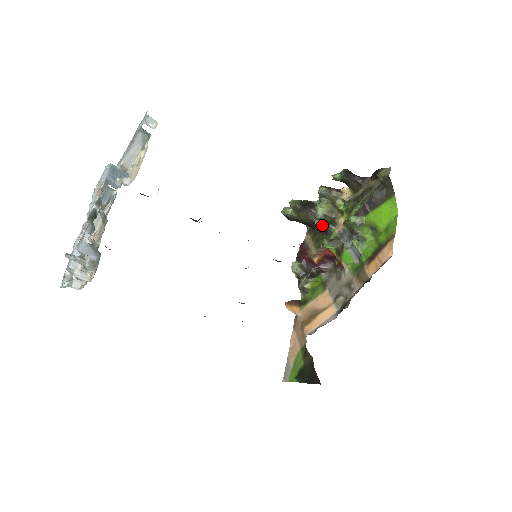
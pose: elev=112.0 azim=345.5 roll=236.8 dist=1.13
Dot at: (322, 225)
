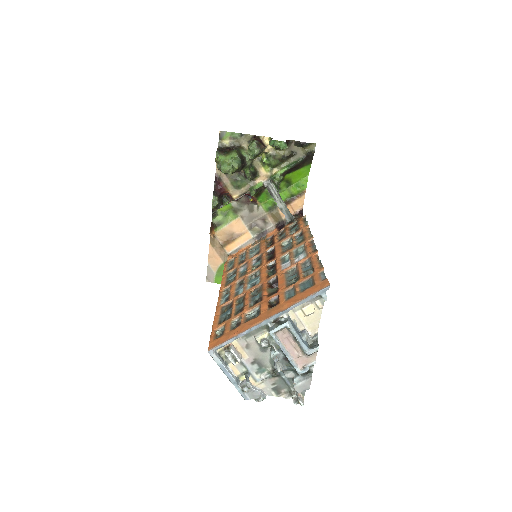
Dot at: (252, 179)
